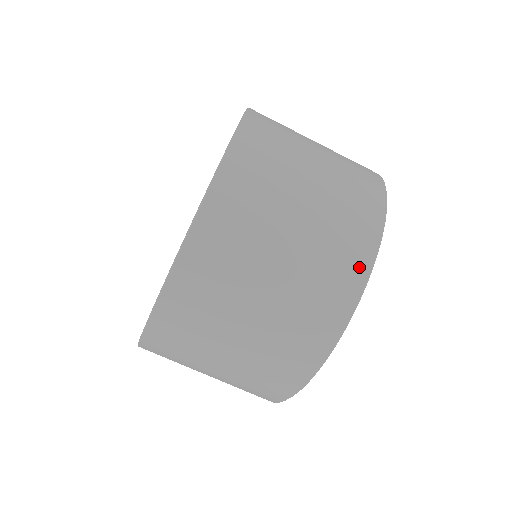
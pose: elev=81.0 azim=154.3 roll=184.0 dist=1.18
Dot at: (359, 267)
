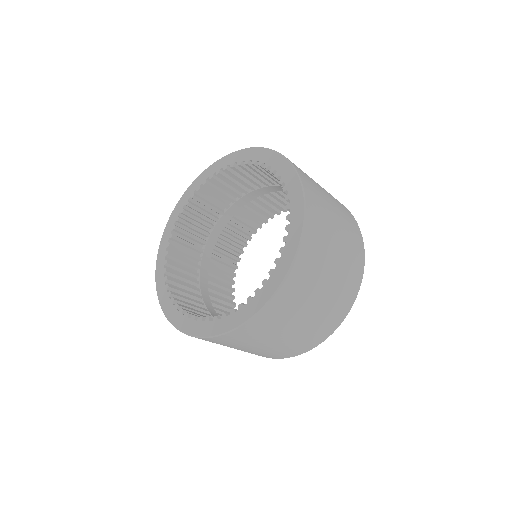
Dot at: (343, 314)
